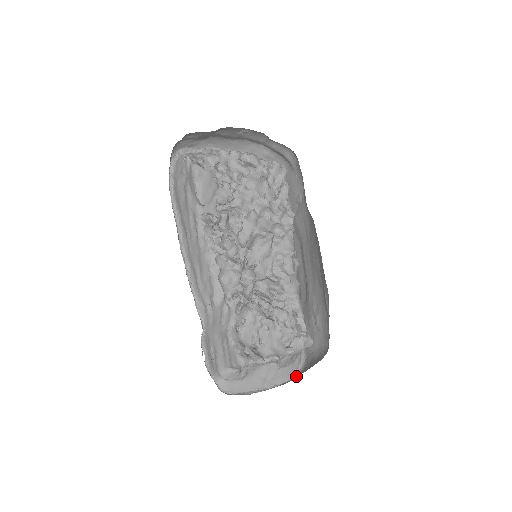
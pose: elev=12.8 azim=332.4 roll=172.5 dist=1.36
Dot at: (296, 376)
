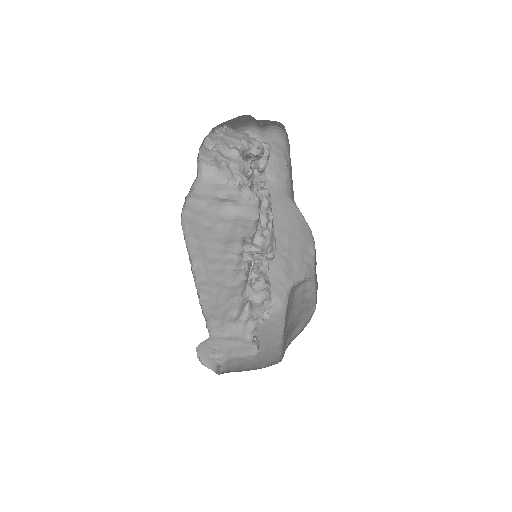
Dot at: occluded
